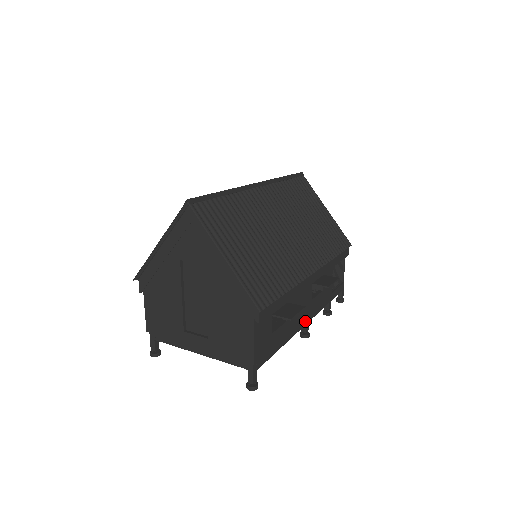
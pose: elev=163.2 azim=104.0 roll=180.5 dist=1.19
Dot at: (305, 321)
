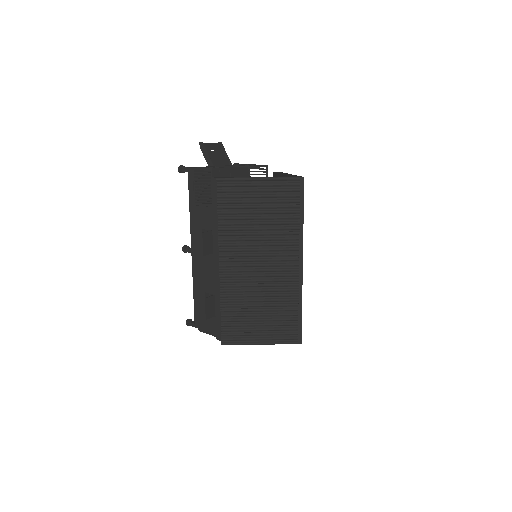
Dot at: occluded
